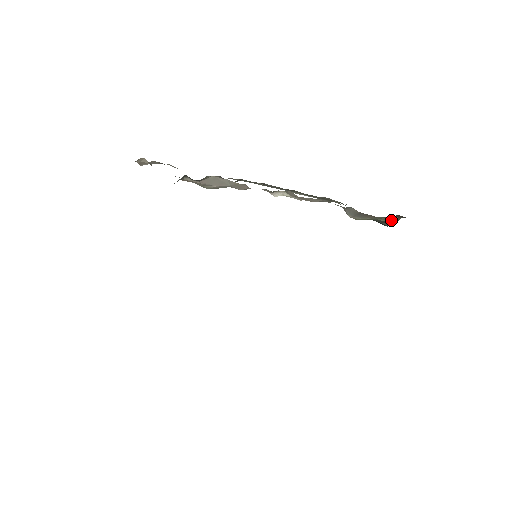
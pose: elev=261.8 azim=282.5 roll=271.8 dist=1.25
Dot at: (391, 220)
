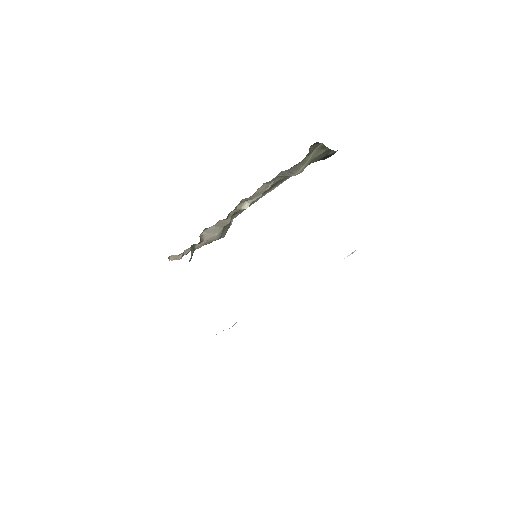
Dot at: (321, 150)
